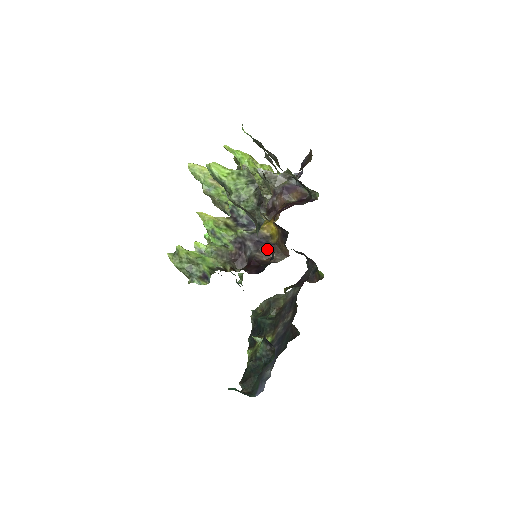
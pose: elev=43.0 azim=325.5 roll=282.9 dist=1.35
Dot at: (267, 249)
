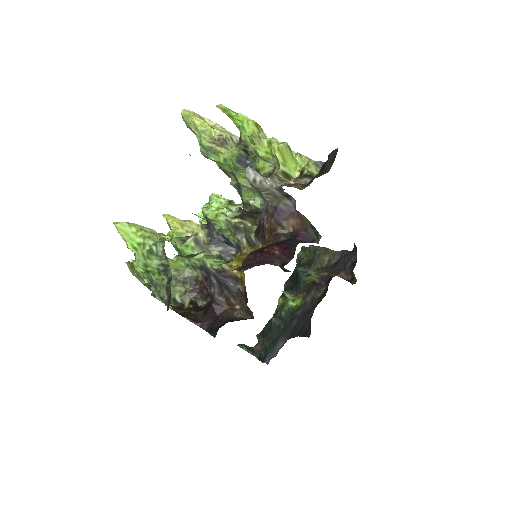
Dot at: (232, 296)
